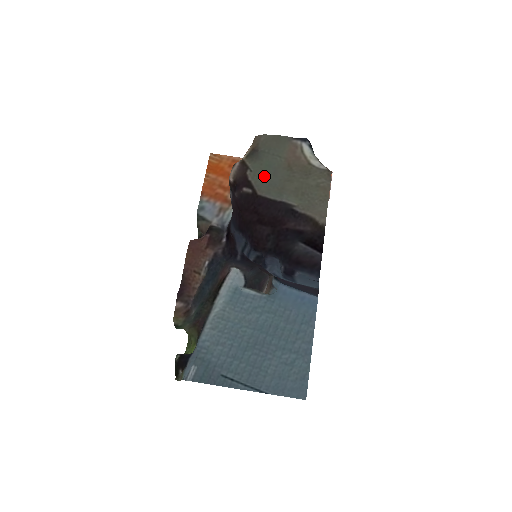
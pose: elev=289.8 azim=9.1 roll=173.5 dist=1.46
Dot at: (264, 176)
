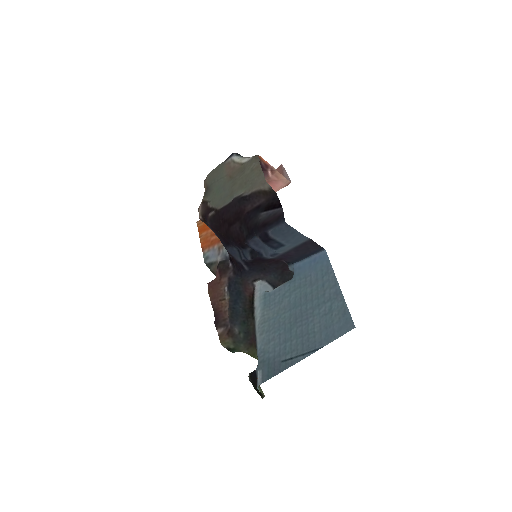
Dot at: (218, 197)
